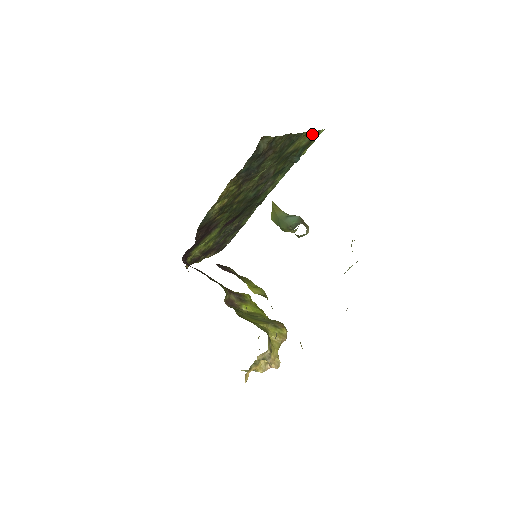
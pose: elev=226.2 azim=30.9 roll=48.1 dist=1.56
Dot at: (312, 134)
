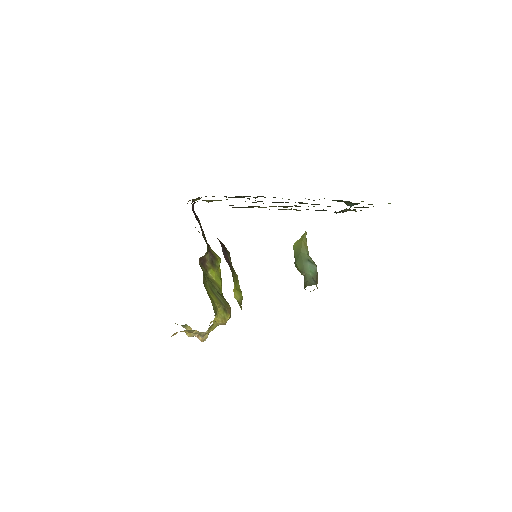
Dot at: occluded
